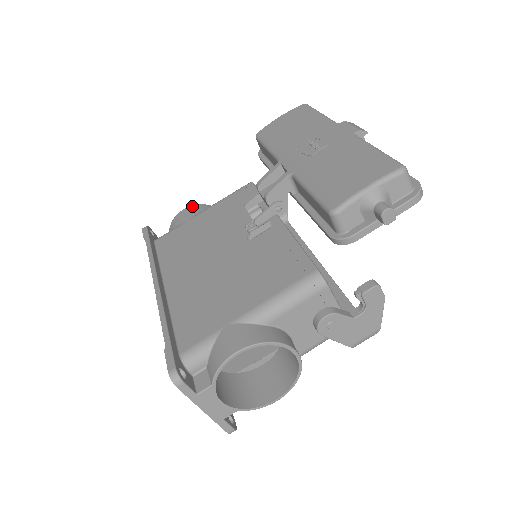
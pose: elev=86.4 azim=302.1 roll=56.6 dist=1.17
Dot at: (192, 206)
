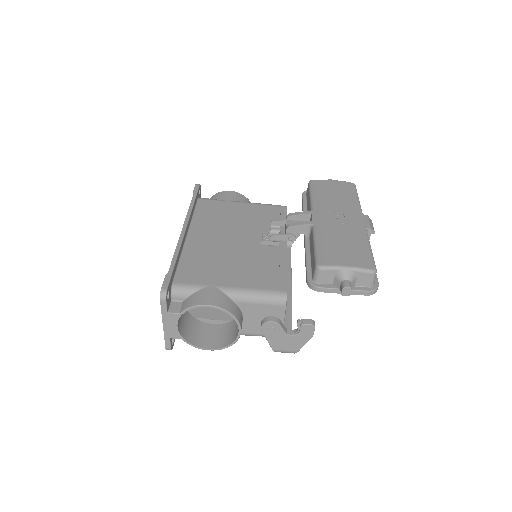
Dot at: (238, 193)
